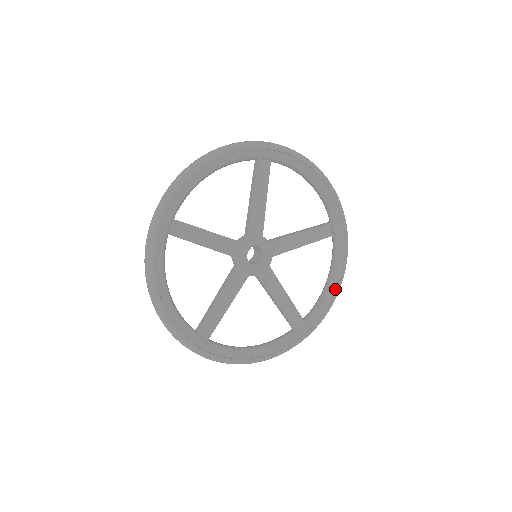
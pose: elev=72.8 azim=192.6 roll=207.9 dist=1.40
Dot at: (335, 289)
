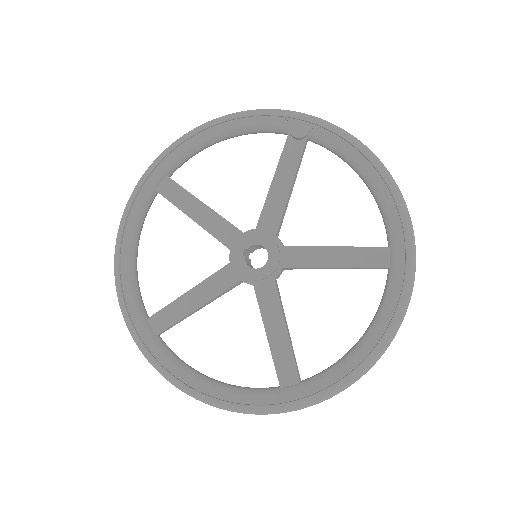
Dot at: (378, 177)
